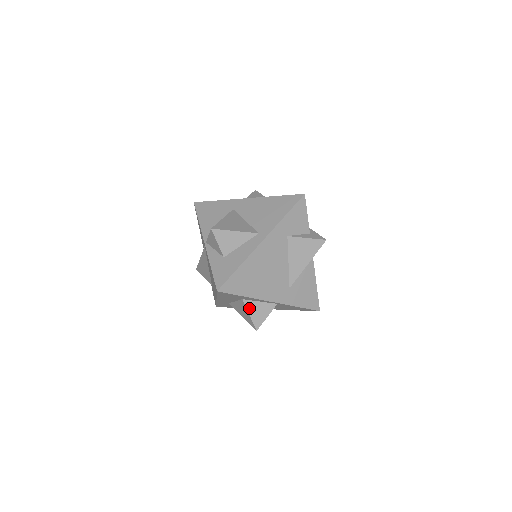
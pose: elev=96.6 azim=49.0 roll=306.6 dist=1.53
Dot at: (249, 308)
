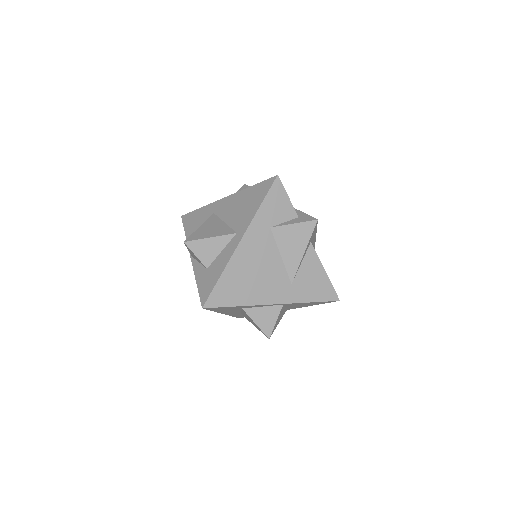
Dot at: (252, 316)
